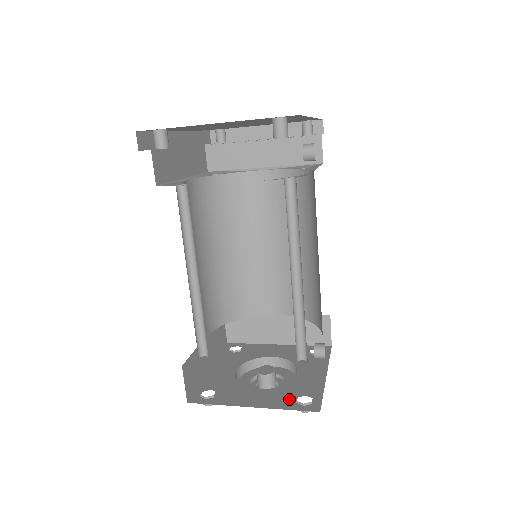
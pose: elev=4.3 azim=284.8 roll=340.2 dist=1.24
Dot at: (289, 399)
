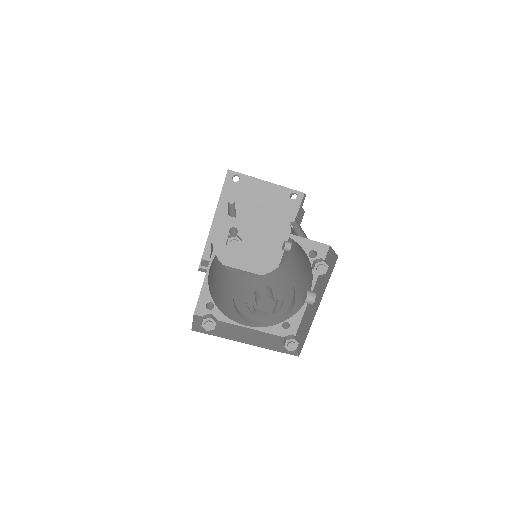
Dot at: occluded
